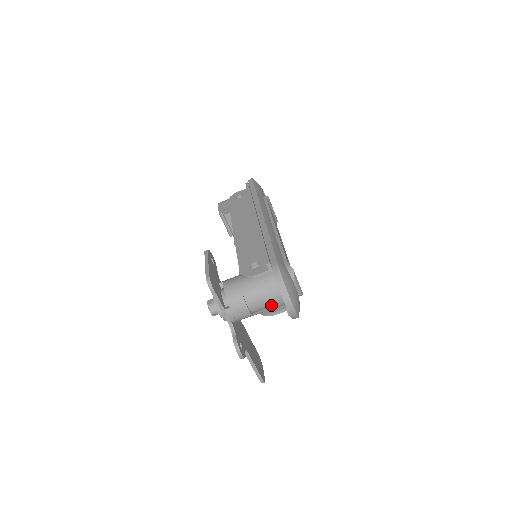
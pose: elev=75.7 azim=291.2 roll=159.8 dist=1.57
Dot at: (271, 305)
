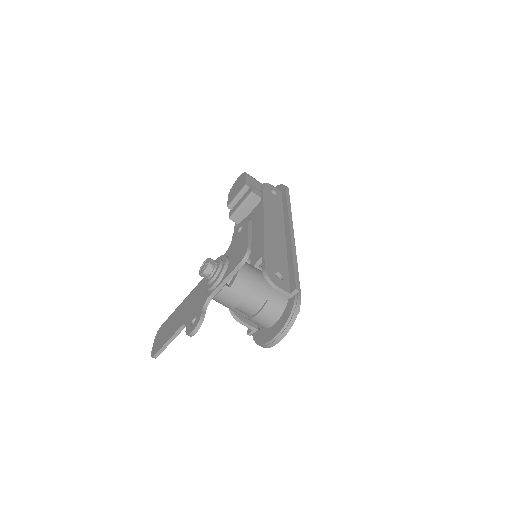
Dot at: (256, 318)
